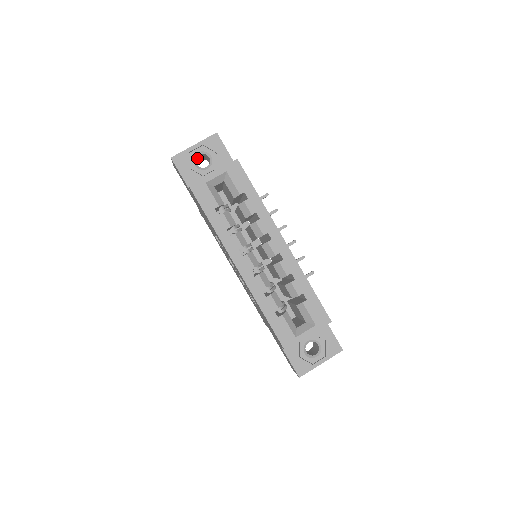
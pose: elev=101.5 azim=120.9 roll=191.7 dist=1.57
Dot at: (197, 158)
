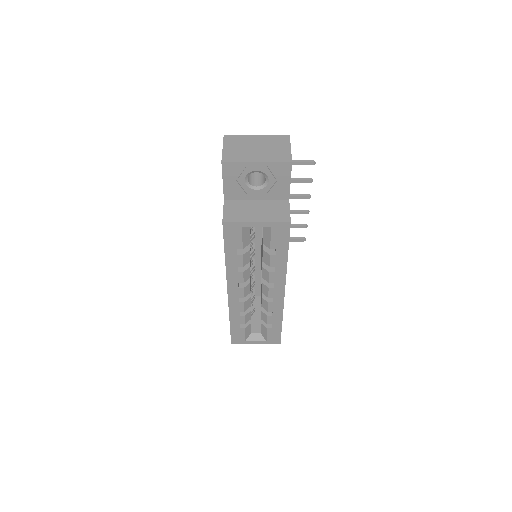
Dot at: occluded
